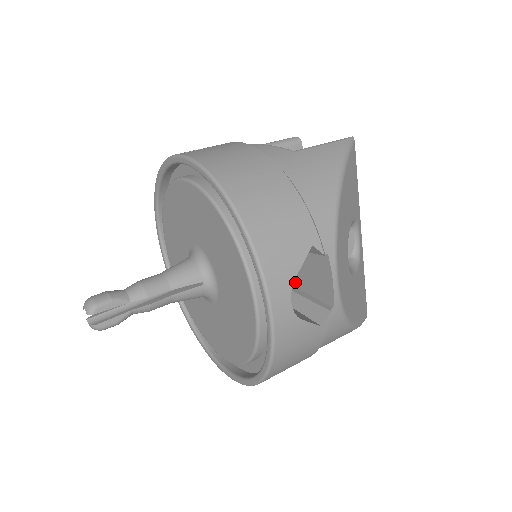
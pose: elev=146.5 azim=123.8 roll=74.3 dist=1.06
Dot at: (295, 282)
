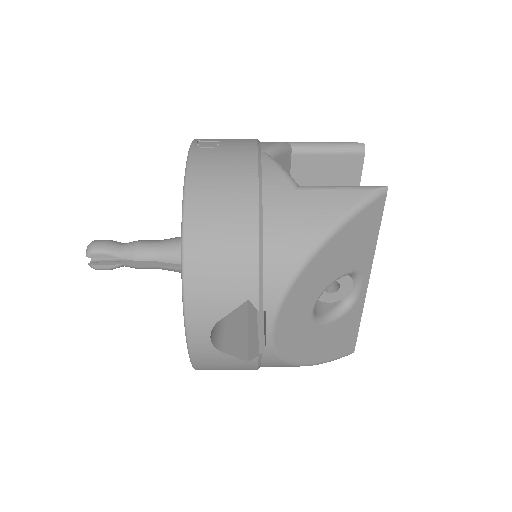
Dot at: occluded
